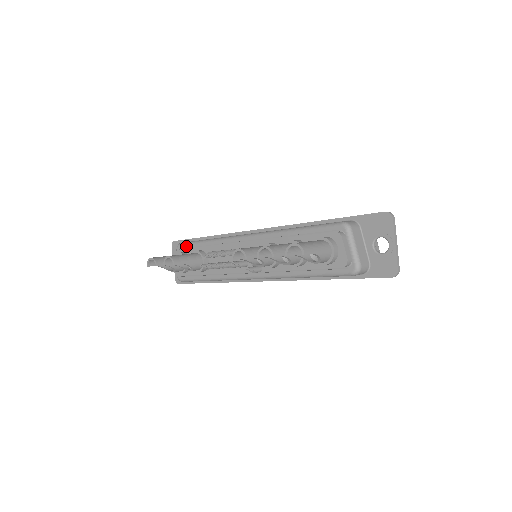
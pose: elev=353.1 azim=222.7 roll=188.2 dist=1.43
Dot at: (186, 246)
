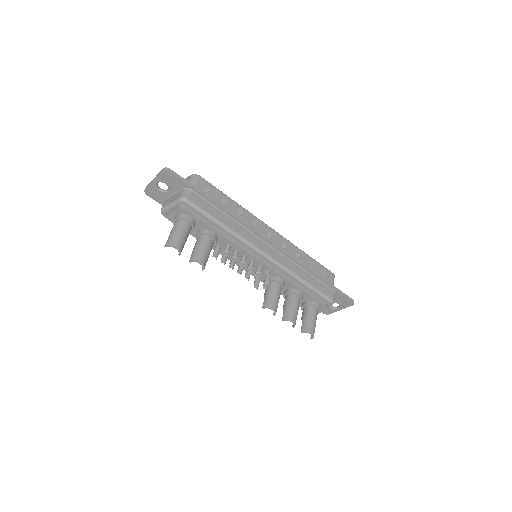
Dot at: (196, 211)
